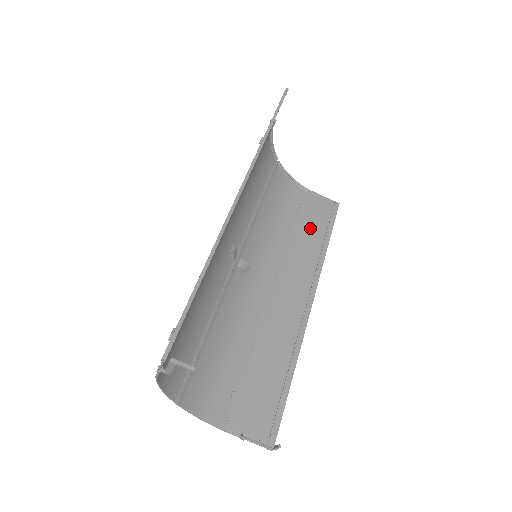
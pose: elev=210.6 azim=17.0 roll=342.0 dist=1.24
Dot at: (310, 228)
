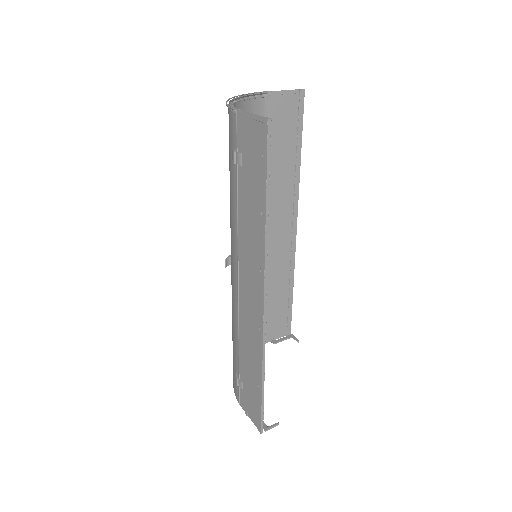
Dot at: (280, 149)
